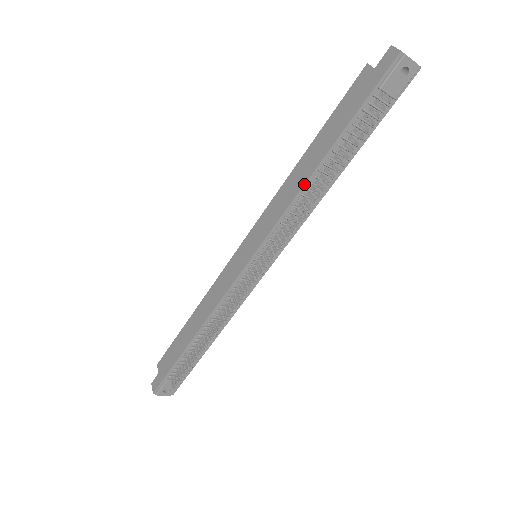
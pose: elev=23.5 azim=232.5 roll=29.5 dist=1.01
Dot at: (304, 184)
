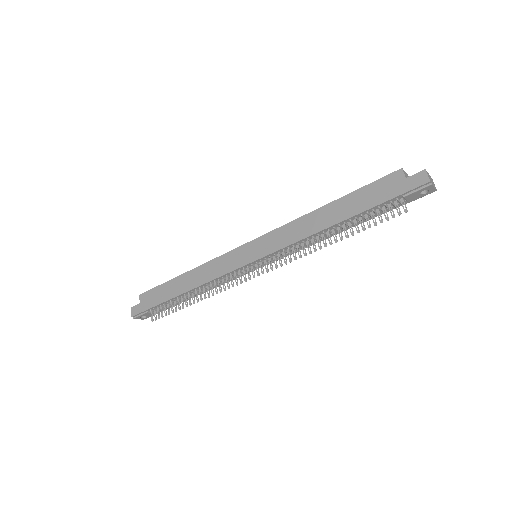
Dot at: (318, 232)
